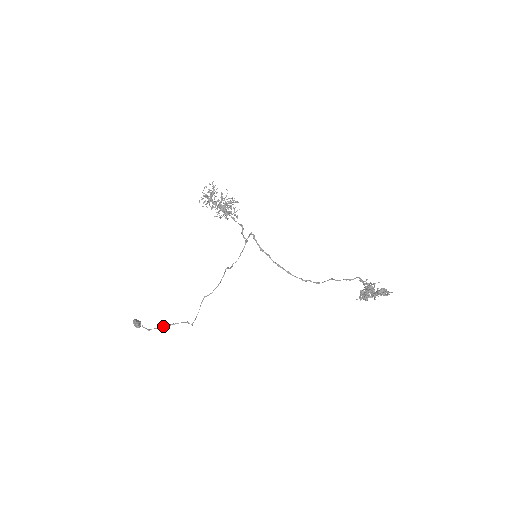
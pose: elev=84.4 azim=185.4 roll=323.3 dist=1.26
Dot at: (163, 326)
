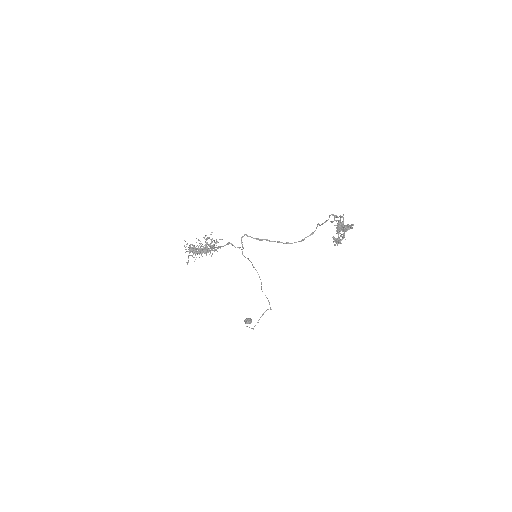
Dot at: occluded
